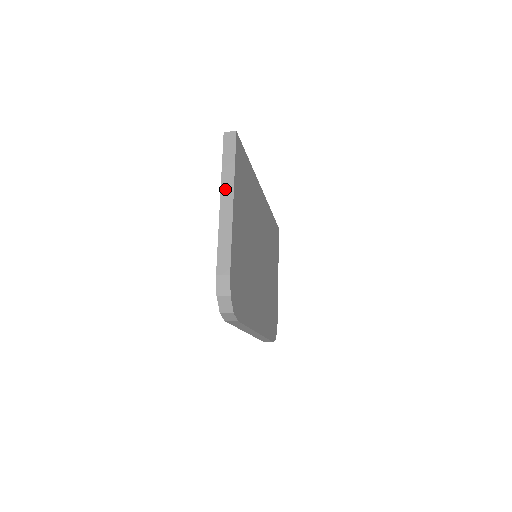
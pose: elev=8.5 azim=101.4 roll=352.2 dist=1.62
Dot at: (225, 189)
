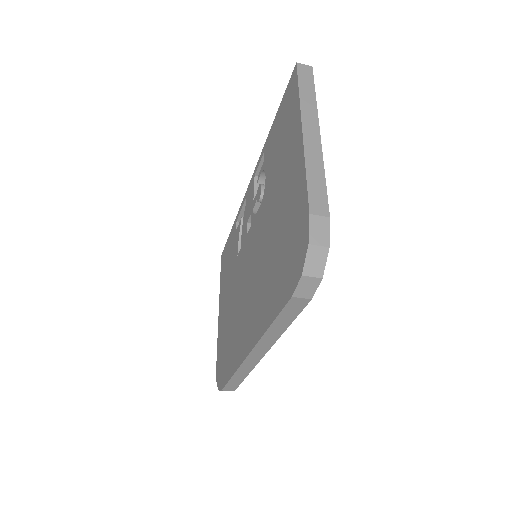
Dot at: (307, 118)
